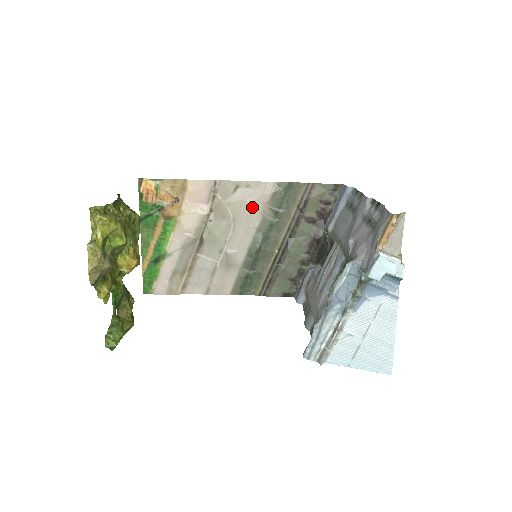
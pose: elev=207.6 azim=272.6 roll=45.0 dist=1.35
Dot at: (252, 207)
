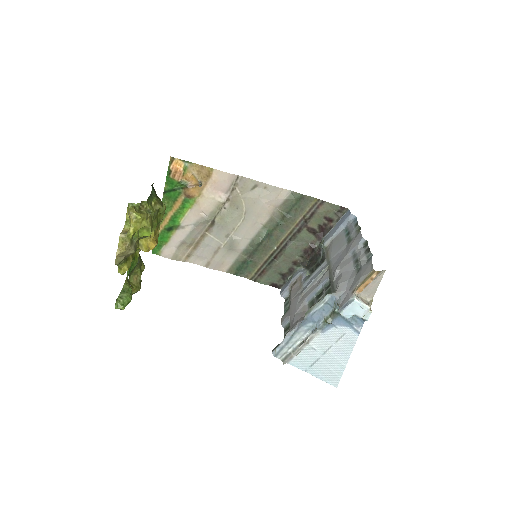
Dot at: (264, 206)
